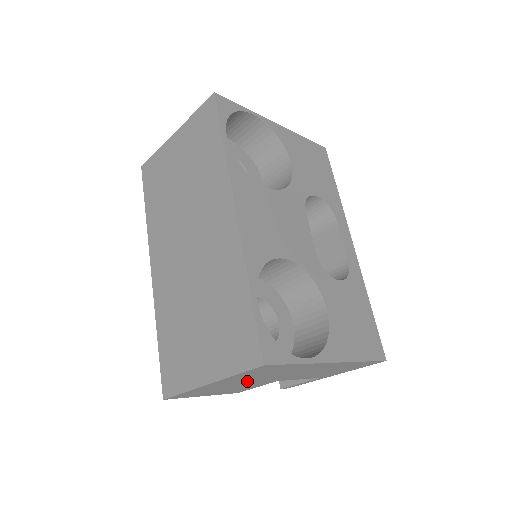
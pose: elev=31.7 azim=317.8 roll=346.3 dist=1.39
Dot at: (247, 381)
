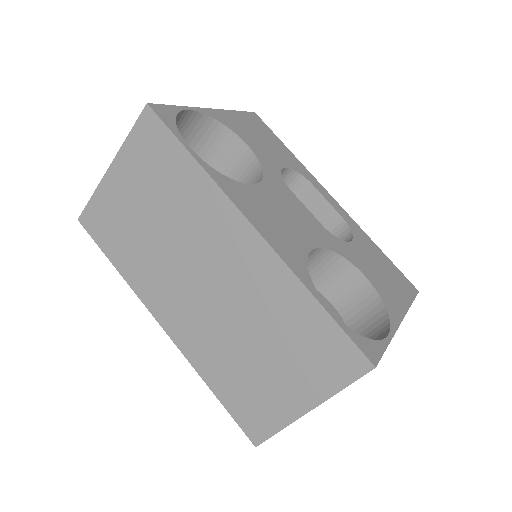
Dot at: occluded
